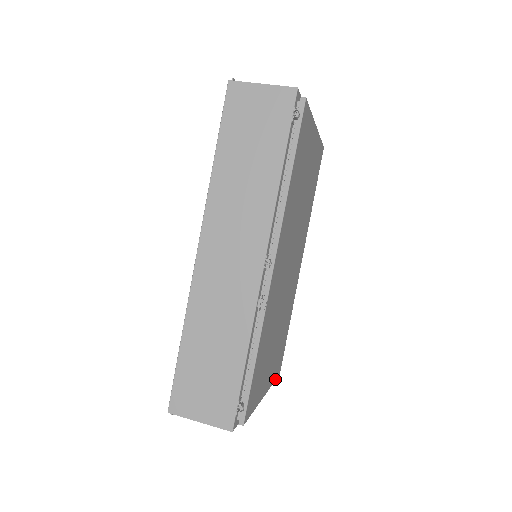
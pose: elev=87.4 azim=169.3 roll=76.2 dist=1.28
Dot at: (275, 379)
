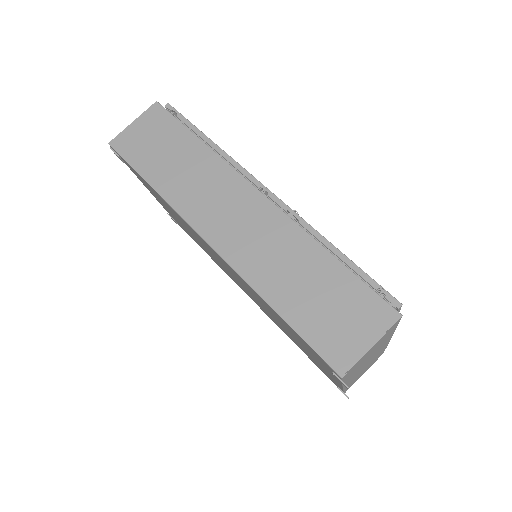
Dot at: occluded
